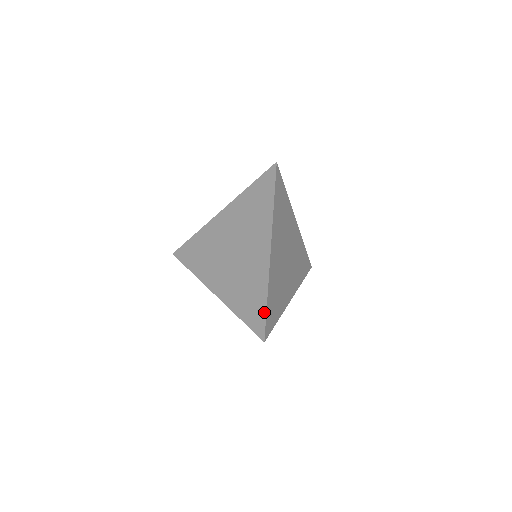
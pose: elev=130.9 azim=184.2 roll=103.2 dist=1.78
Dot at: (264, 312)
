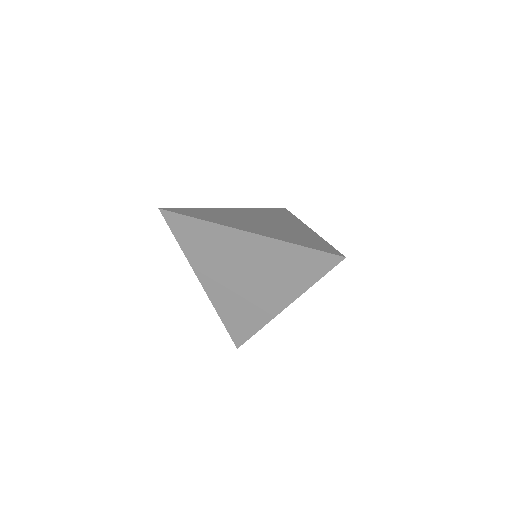
Dot at: (330, 246)
